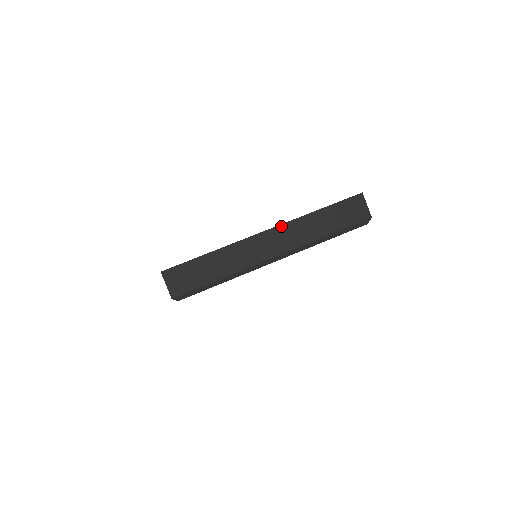
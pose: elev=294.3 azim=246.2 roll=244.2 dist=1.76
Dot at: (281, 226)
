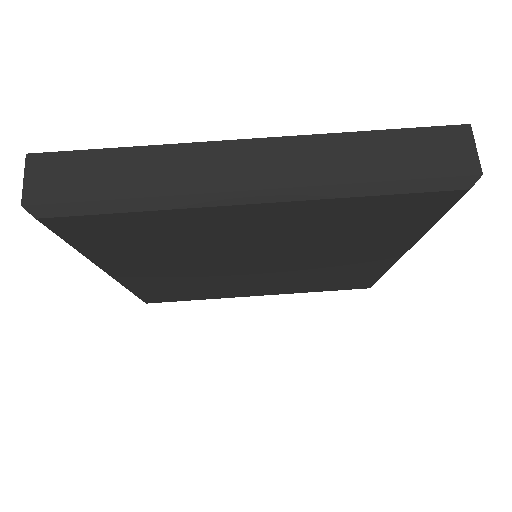
Dot at: (282, 139)
